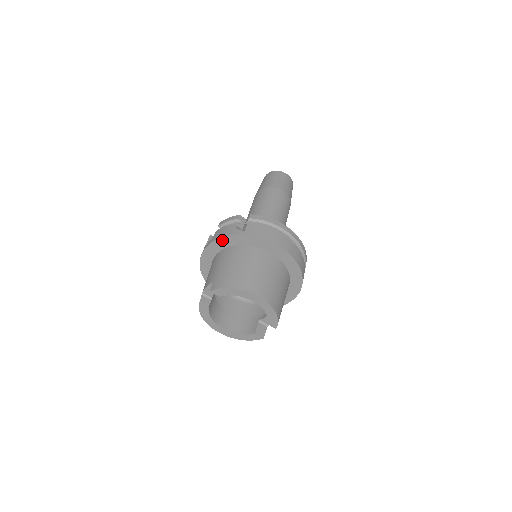
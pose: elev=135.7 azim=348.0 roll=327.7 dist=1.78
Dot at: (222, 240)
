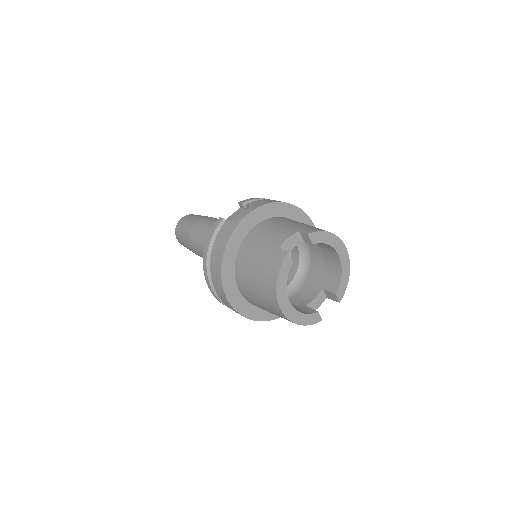
Dot at: (270, 206)
